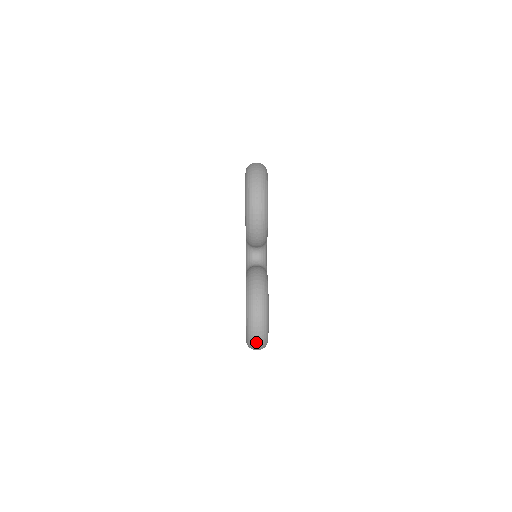
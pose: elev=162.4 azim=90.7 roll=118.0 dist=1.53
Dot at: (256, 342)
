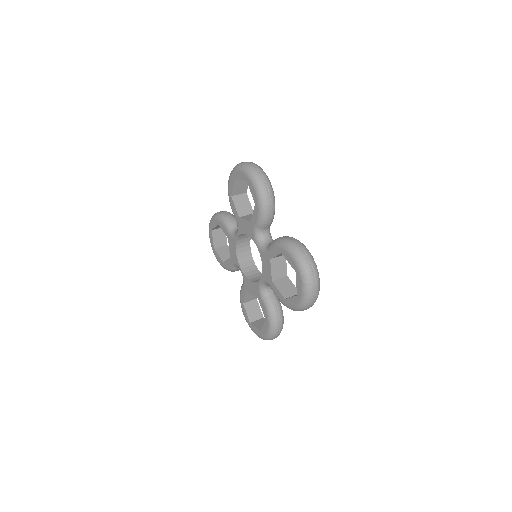
Dot at: occluded
